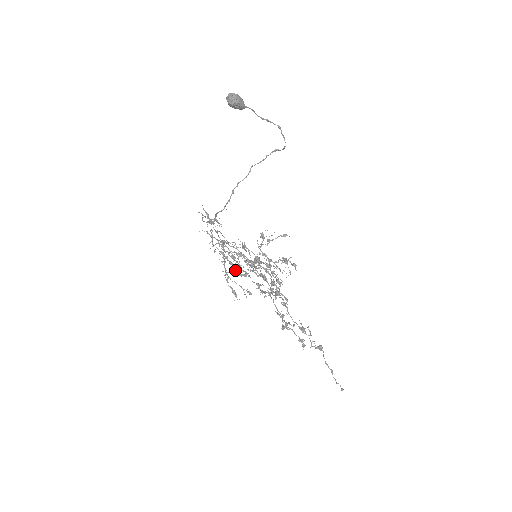
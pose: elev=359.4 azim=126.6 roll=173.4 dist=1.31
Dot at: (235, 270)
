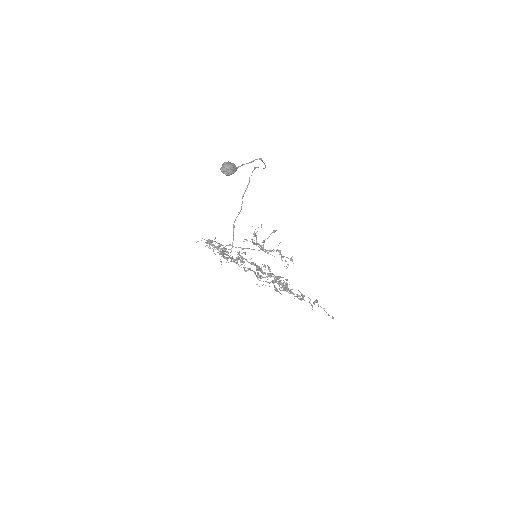
Dot at: (232, 256)
